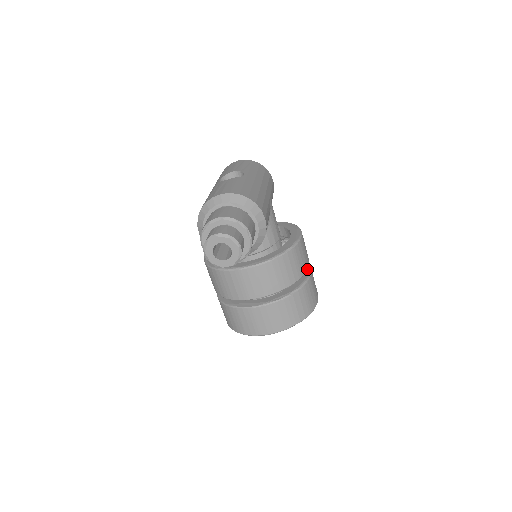
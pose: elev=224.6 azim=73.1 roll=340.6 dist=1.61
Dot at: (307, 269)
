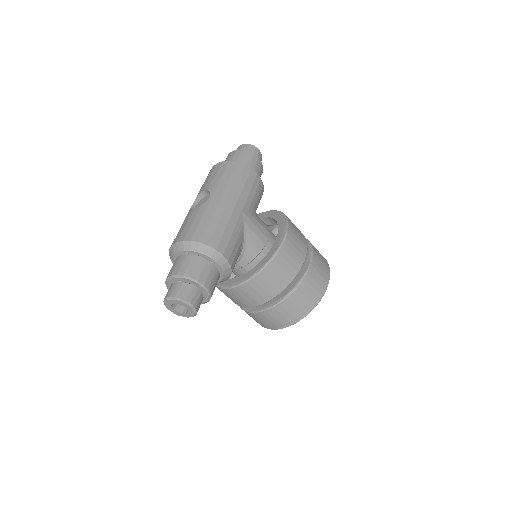
Dot at: (301, 267)
